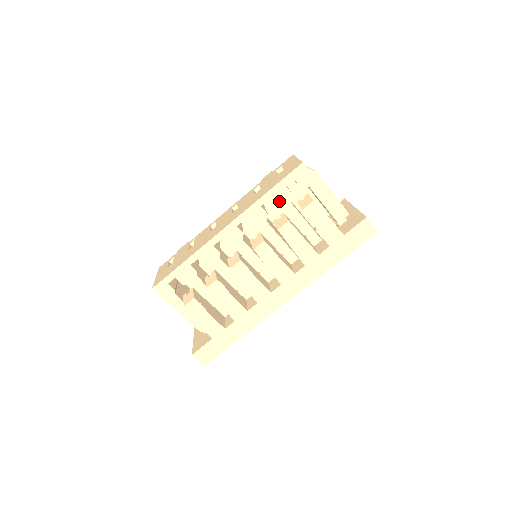
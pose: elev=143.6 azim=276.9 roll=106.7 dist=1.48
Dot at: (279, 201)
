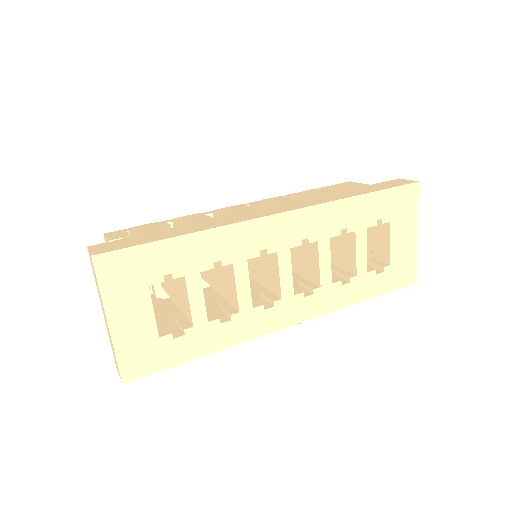
Dot at: occluded
